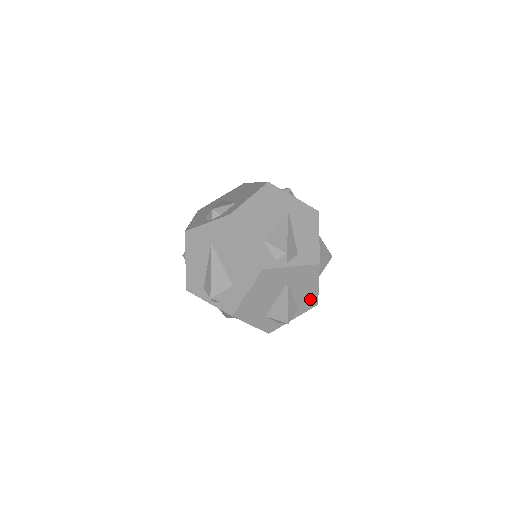
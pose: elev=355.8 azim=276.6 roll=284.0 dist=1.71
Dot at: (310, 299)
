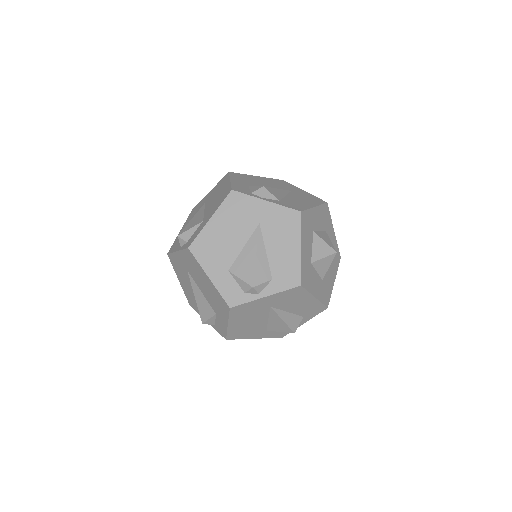
Dot at: (313, 307)
